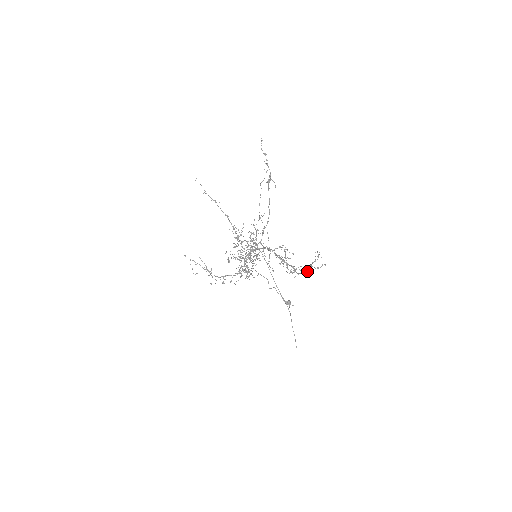
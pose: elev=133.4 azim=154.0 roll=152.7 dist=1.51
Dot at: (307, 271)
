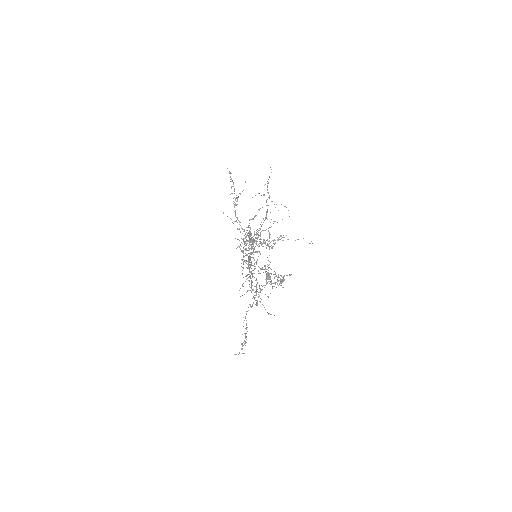
Dot at: (246, 327)
